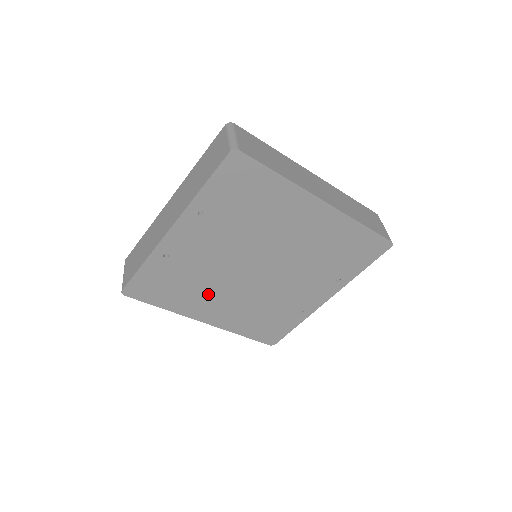
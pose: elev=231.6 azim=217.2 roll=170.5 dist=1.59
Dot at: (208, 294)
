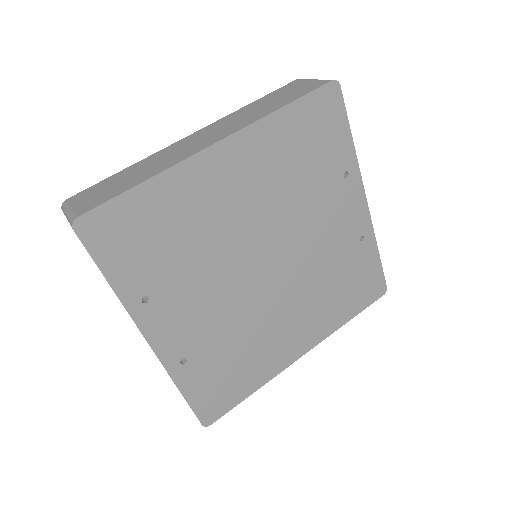
Dot at: (266, 336)
